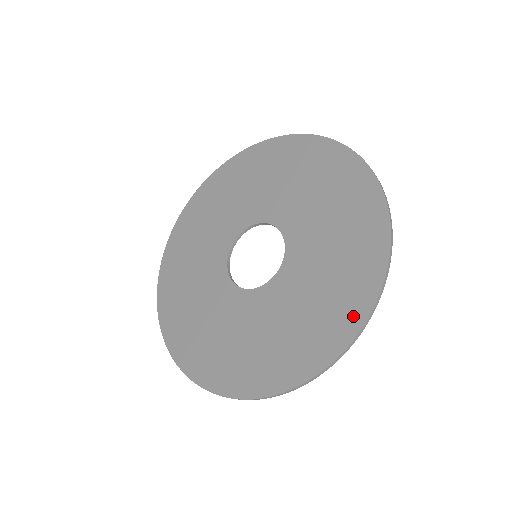
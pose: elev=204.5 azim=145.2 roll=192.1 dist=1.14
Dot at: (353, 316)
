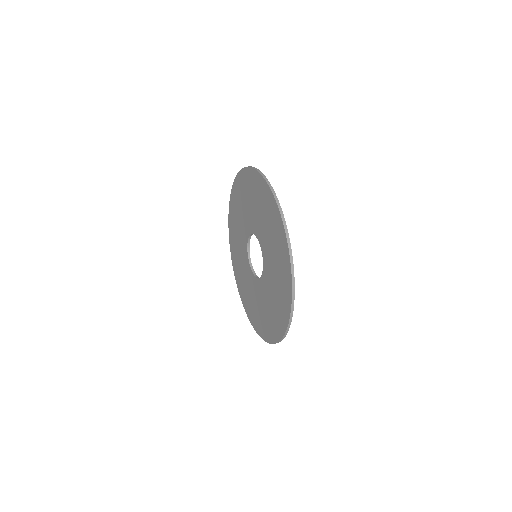
Dot at: (288, 275)
